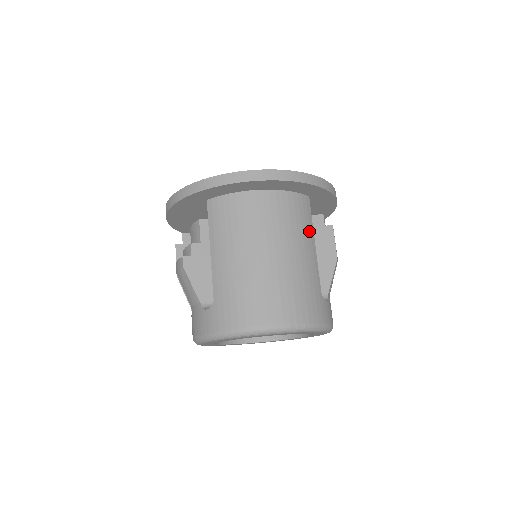
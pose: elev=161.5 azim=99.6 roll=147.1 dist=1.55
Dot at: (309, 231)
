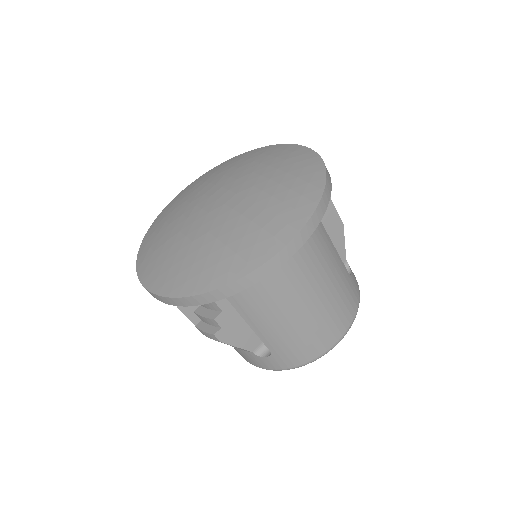
Dot at: (324, 235)
